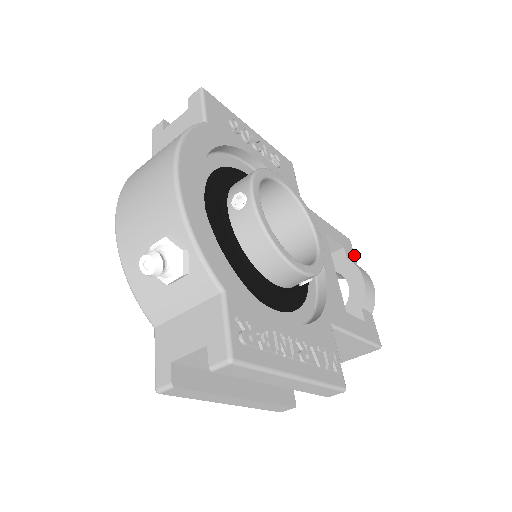
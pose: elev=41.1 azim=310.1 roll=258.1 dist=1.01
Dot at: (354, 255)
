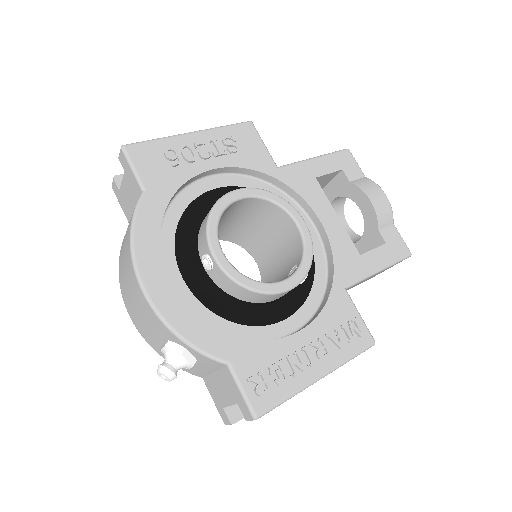
Dot at: (358, 166)
